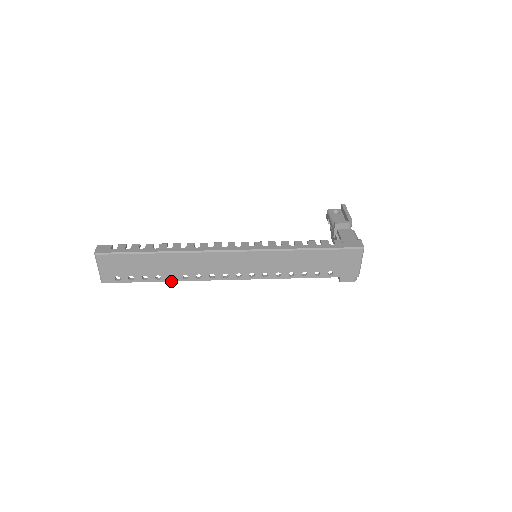
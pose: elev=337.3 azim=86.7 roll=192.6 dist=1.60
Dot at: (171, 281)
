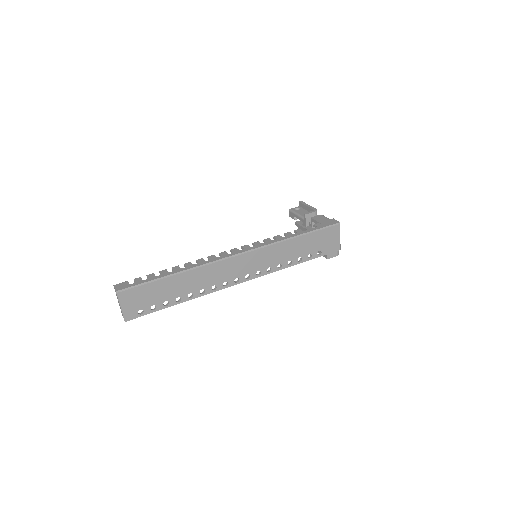
Dot at: occluded
